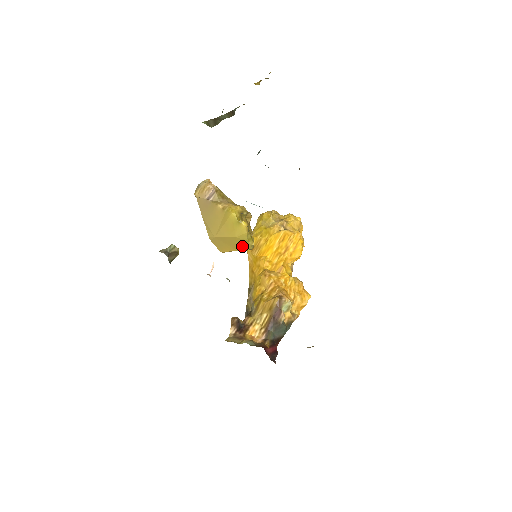
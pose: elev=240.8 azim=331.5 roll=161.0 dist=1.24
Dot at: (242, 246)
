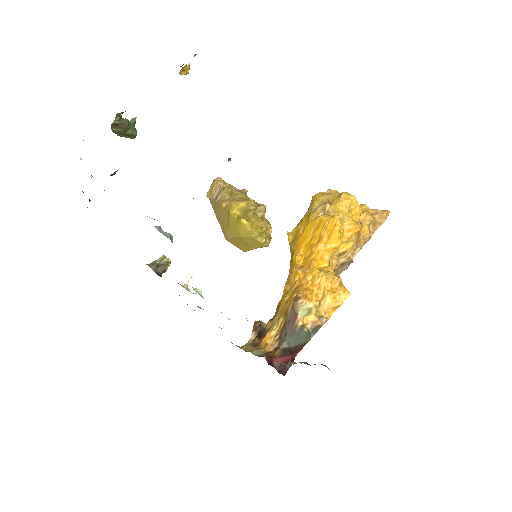
Dot at: (254, 244)
